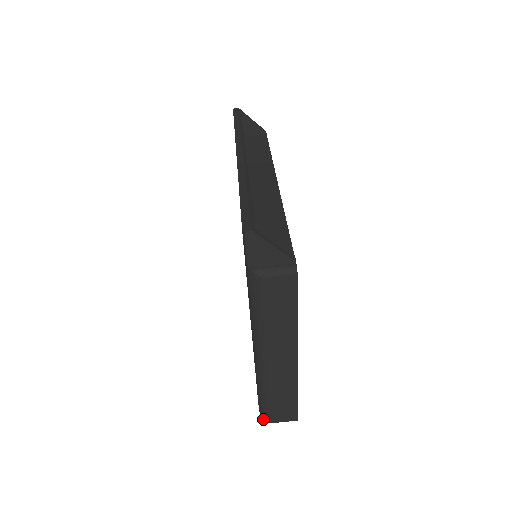
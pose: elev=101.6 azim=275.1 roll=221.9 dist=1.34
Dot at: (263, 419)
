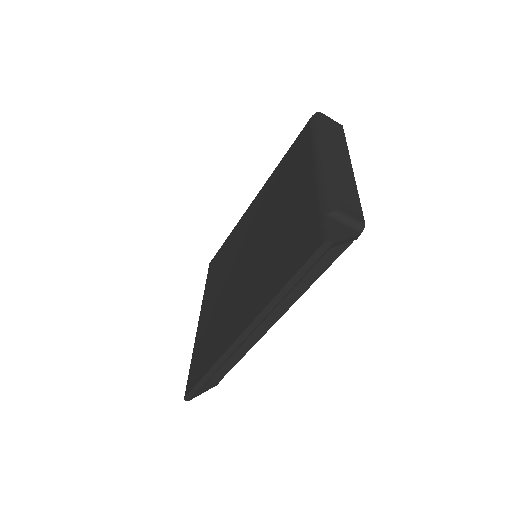
Dot at: occluded
